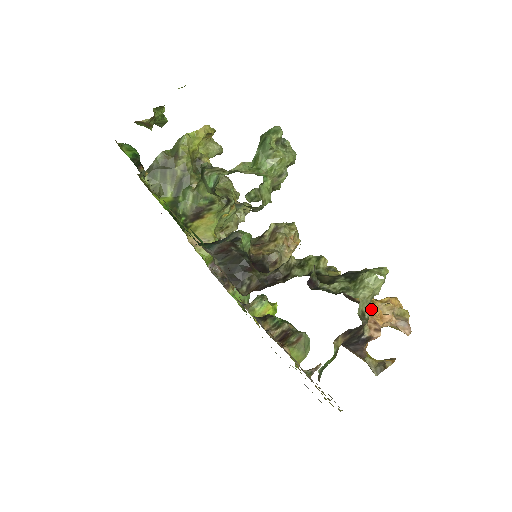
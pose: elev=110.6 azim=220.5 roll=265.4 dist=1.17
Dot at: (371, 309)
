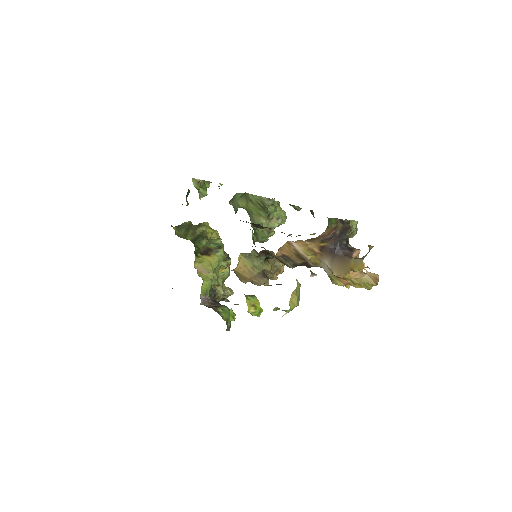
Dot at: occluded
